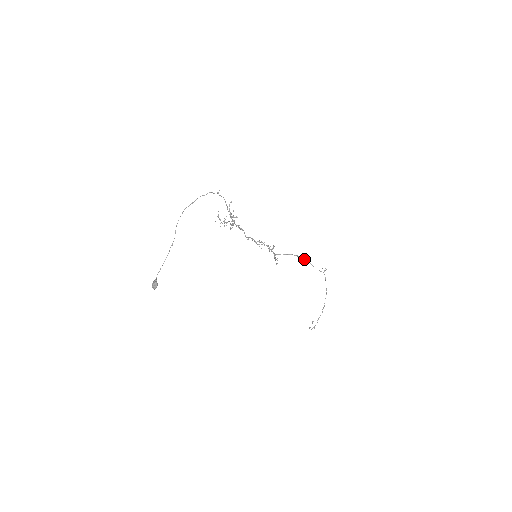
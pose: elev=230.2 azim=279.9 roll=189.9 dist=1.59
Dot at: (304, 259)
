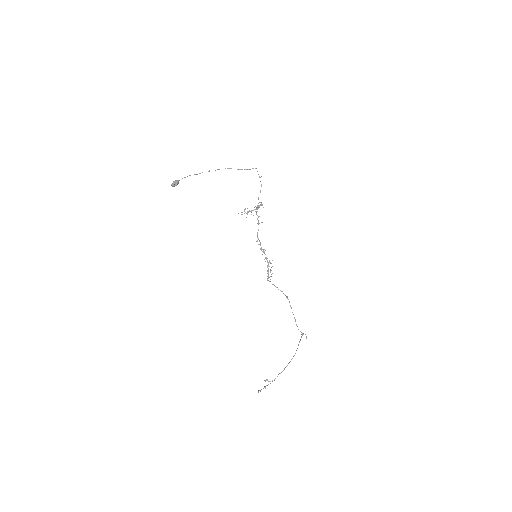
Dot at: occluded
